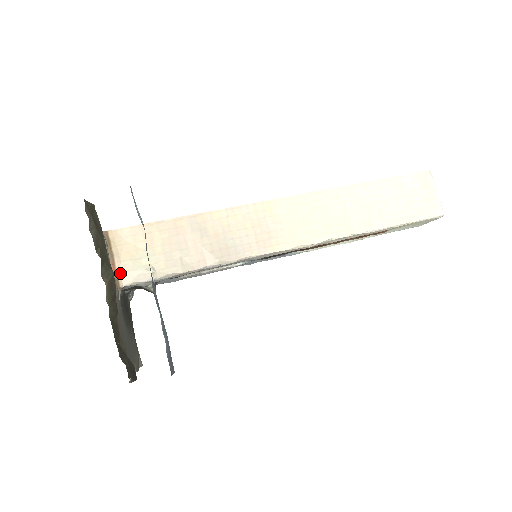
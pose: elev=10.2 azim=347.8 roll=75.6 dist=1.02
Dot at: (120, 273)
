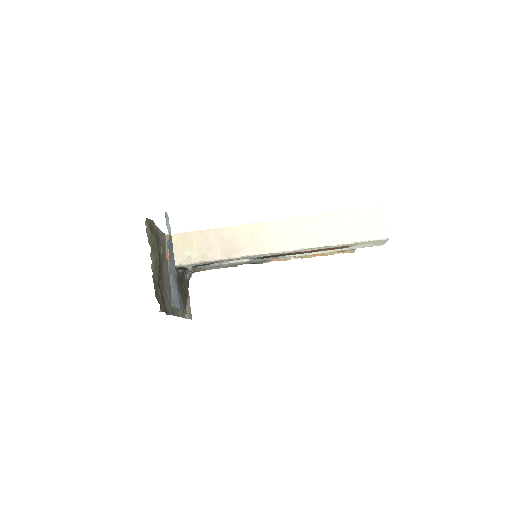
Dot at: occluded
